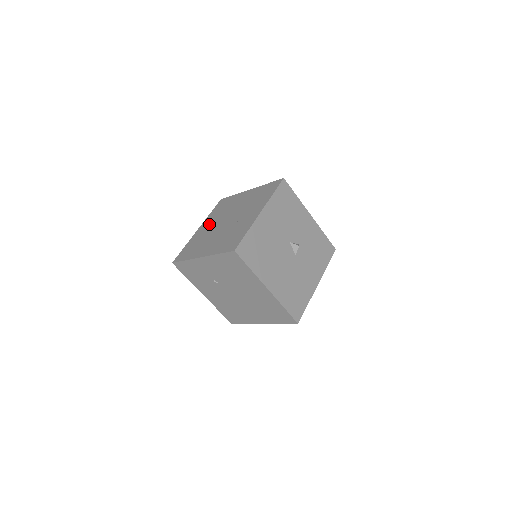
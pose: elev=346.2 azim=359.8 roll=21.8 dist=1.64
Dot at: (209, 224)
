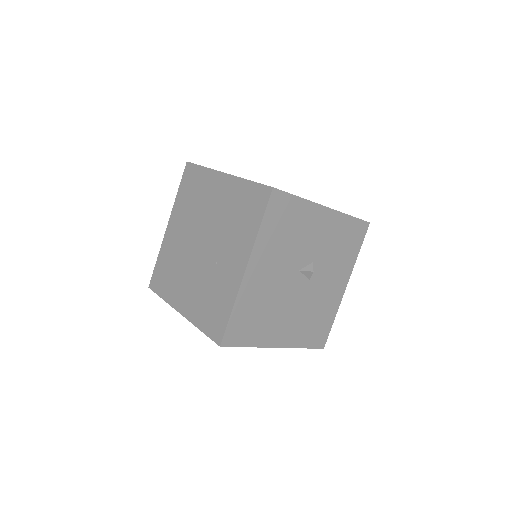
Dot at: (179, 227)
